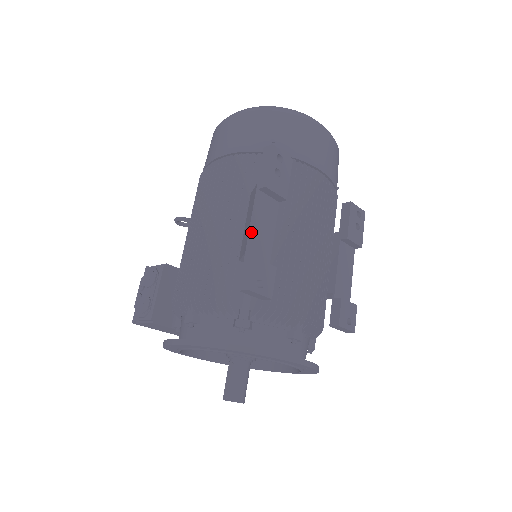
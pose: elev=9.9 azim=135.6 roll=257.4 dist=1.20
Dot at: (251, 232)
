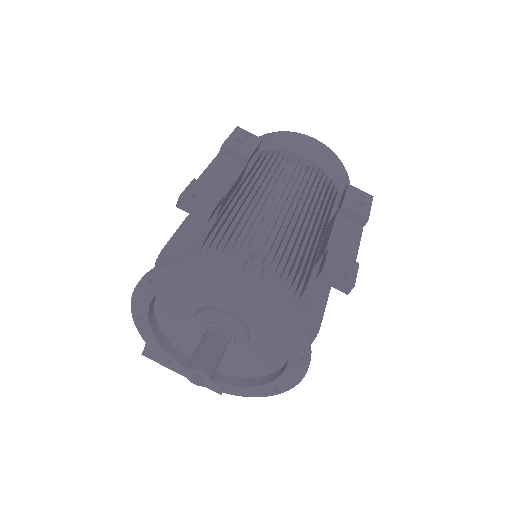
Dot at: (203, 174)
